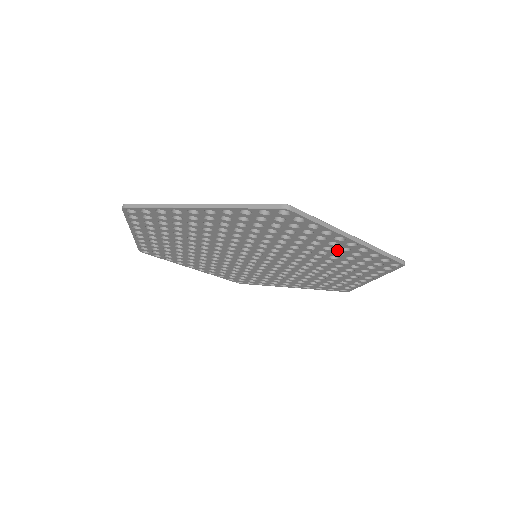
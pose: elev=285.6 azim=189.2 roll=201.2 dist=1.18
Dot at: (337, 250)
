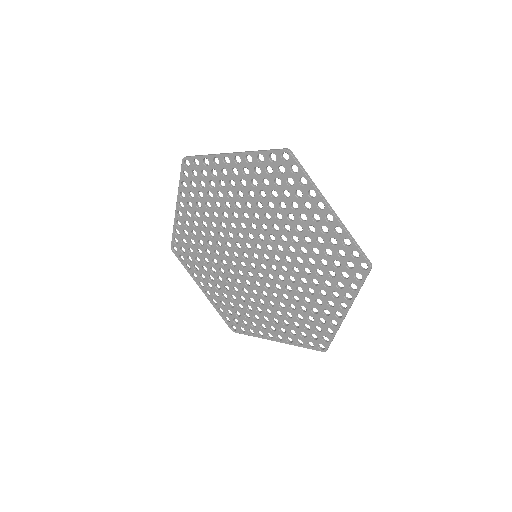
Dot at: (318, 233)
